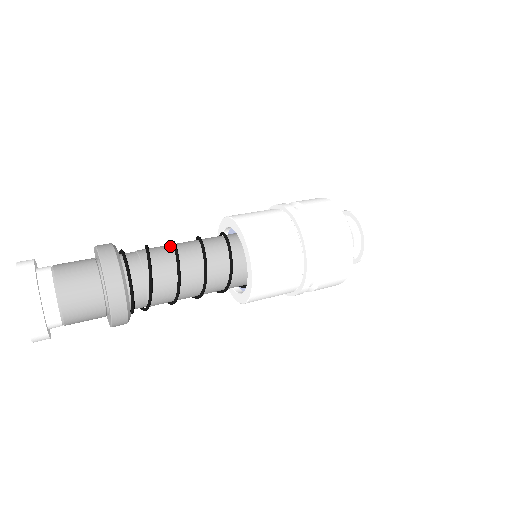
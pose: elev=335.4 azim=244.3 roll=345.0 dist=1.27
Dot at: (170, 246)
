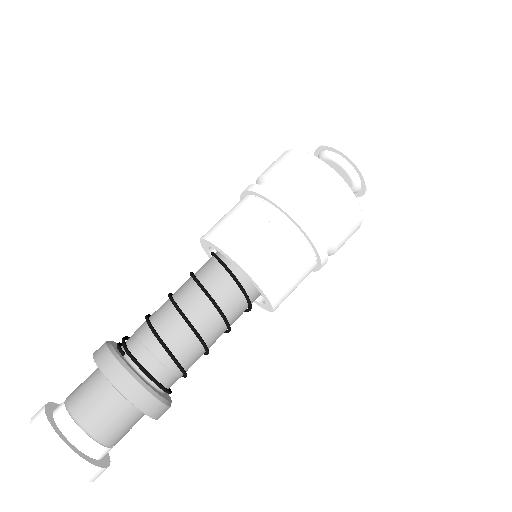
Dot at: (191, 335)
